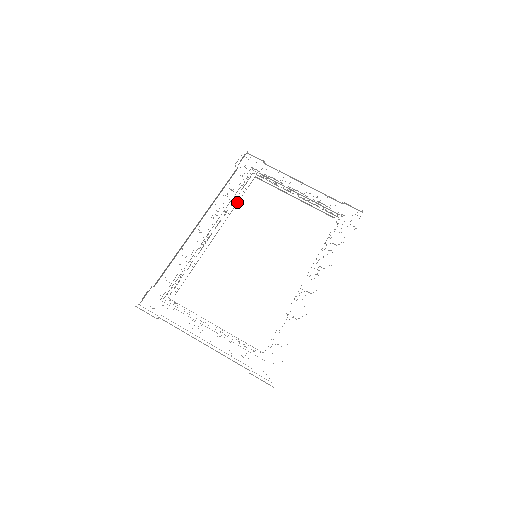
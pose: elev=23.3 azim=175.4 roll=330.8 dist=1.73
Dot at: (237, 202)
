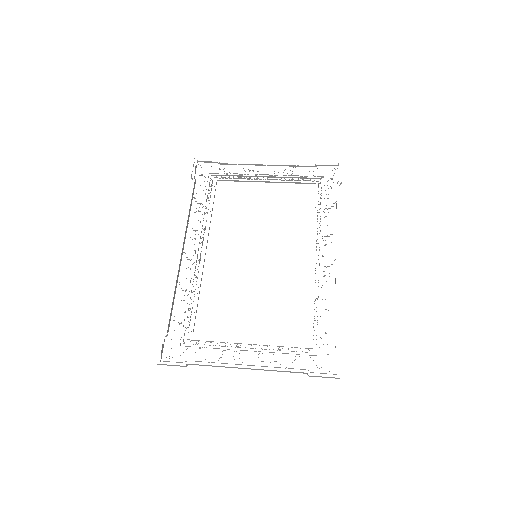
Dot at: occluded
